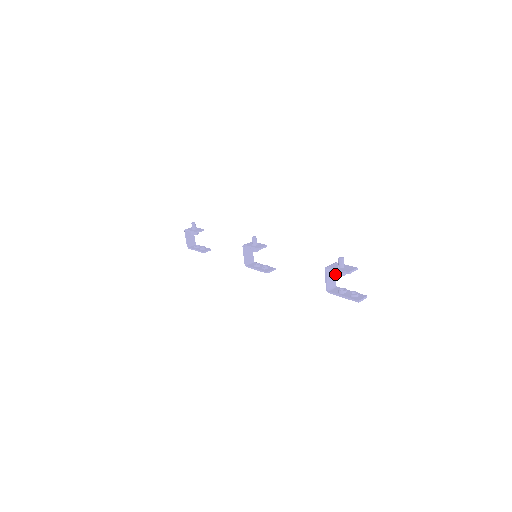
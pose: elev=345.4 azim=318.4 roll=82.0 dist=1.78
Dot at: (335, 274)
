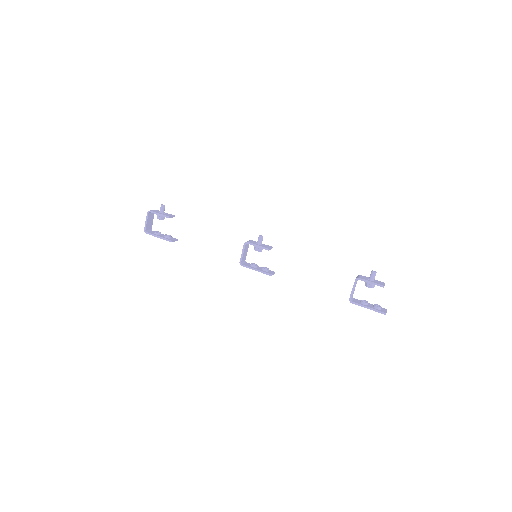
Dot at: occluded
